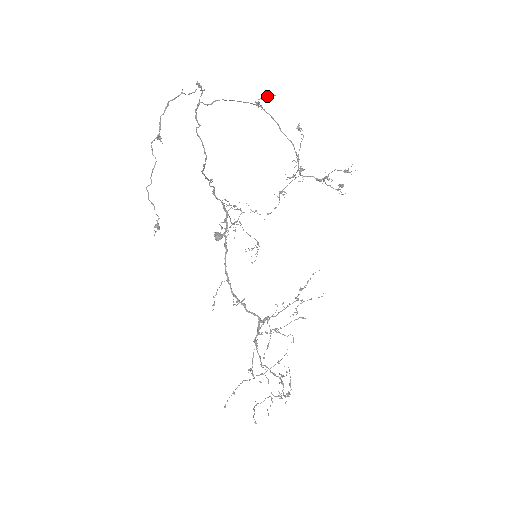
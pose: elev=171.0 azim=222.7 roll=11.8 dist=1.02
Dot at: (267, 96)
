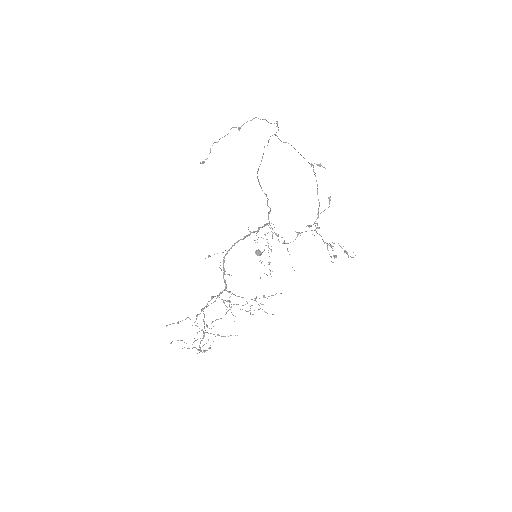
Dot at: occluded
